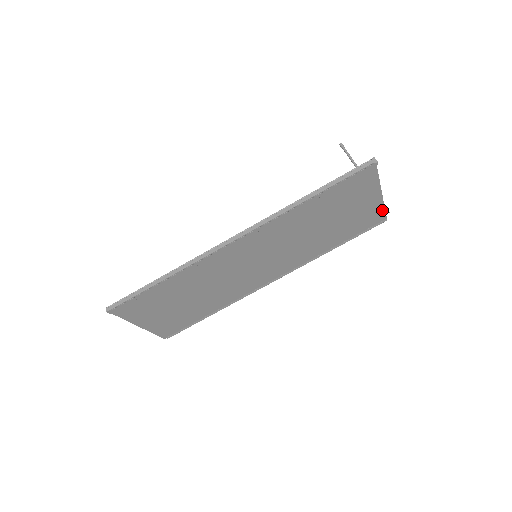
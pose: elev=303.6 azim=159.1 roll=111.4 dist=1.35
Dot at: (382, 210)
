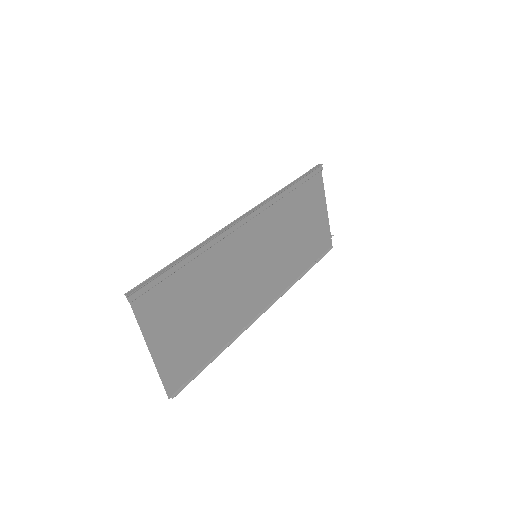
Dot at: (329, 232)
